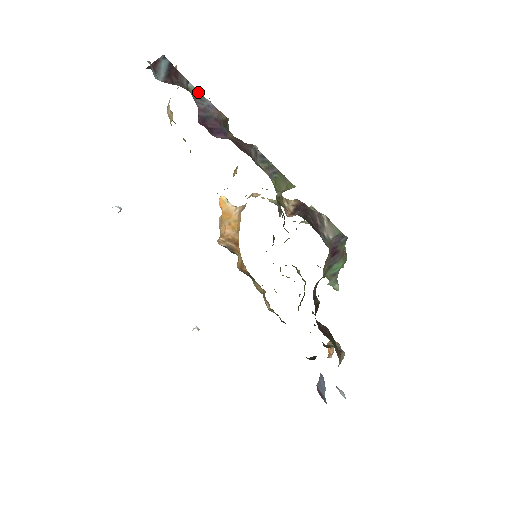
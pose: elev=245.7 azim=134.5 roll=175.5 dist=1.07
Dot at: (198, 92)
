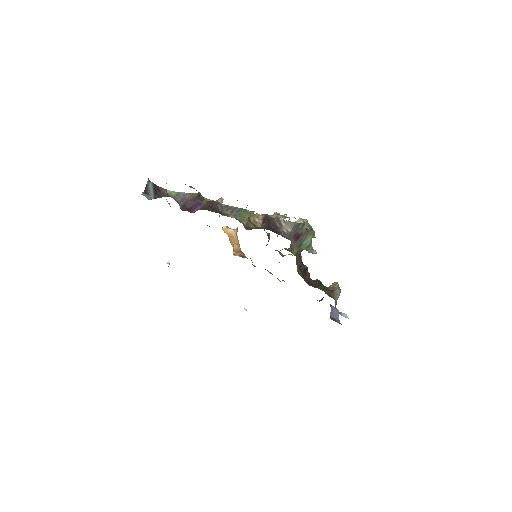
Dot at: (174, 192)
